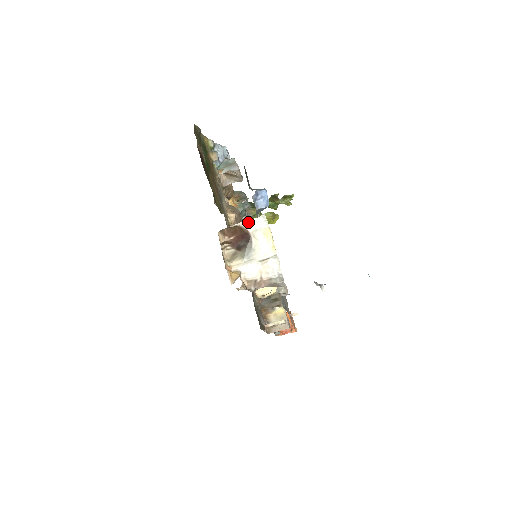
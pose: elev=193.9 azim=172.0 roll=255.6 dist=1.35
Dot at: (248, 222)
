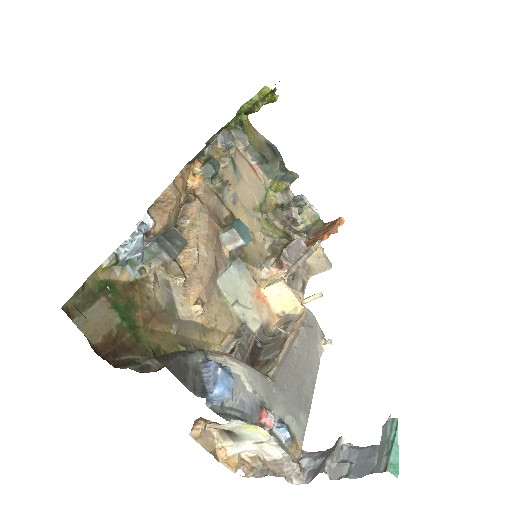
Dot at: (217, 426)
